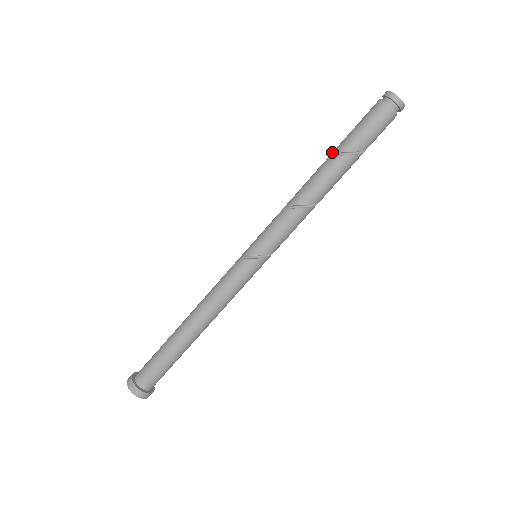
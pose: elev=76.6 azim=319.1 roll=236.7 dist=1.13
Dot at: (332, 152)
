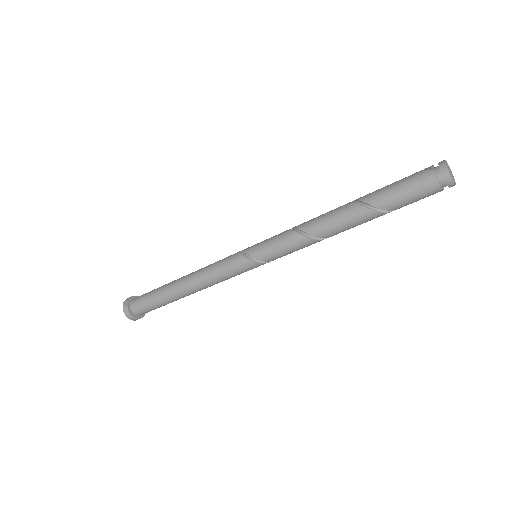
Dot at: (361, 197)
